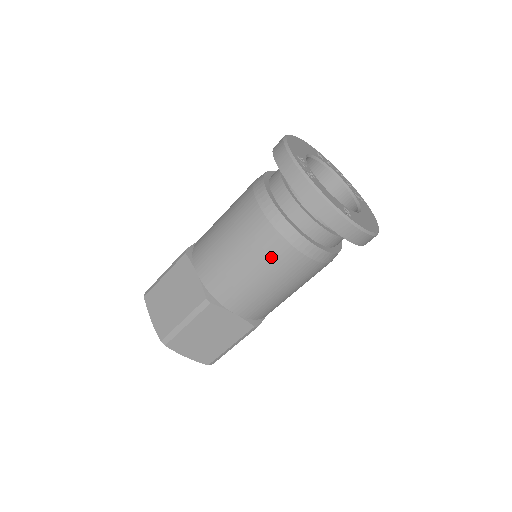
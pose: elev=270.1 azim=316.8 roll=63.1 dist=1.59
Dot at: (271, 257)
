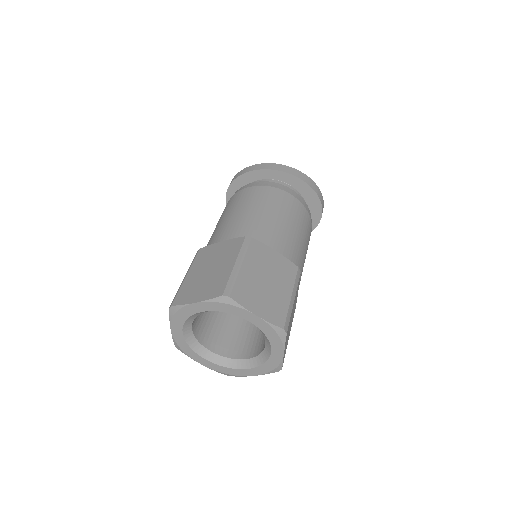
Dot at: (274, 200)
